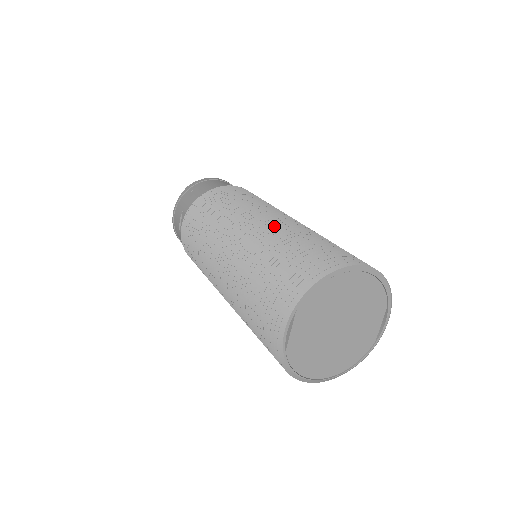
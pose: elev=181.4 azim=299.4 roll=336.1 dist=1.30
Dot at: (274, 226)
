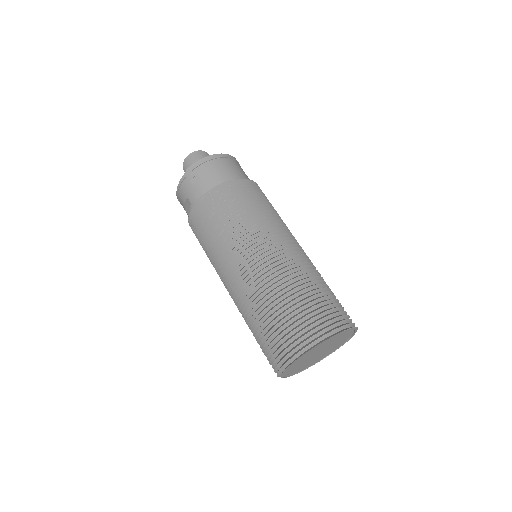
Dot at: (274, 269)
